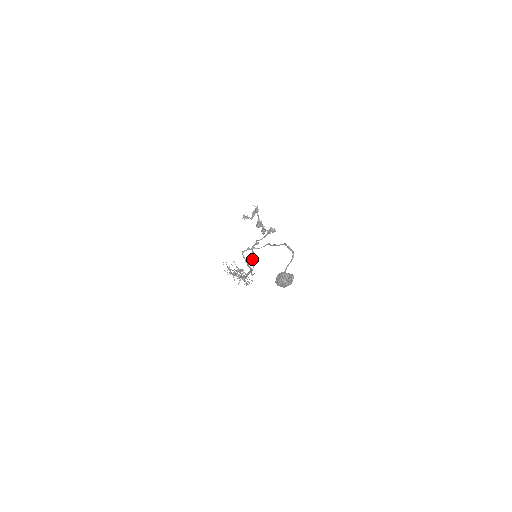
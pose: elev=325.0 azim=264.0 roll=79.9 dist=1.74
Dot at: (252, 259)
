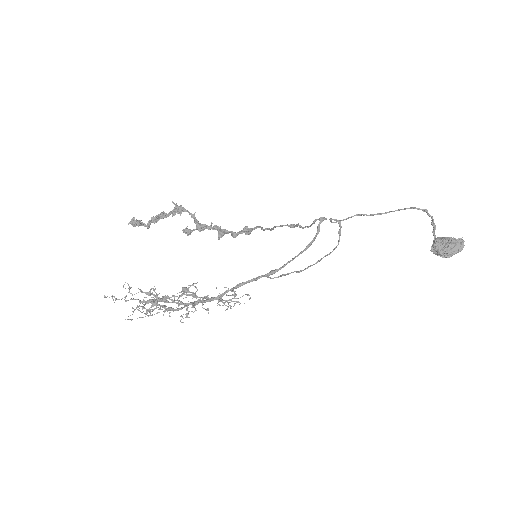
Dot at: (340, 232)
